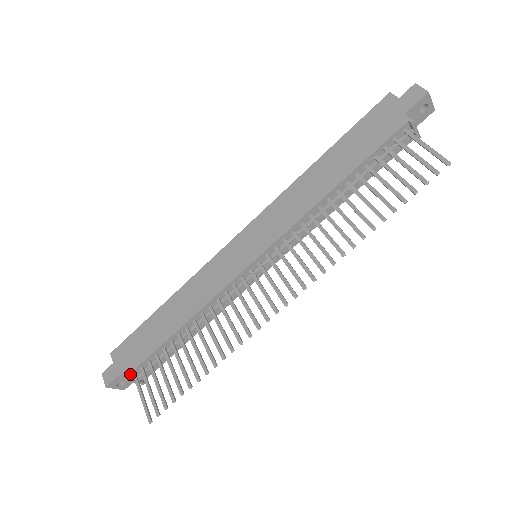
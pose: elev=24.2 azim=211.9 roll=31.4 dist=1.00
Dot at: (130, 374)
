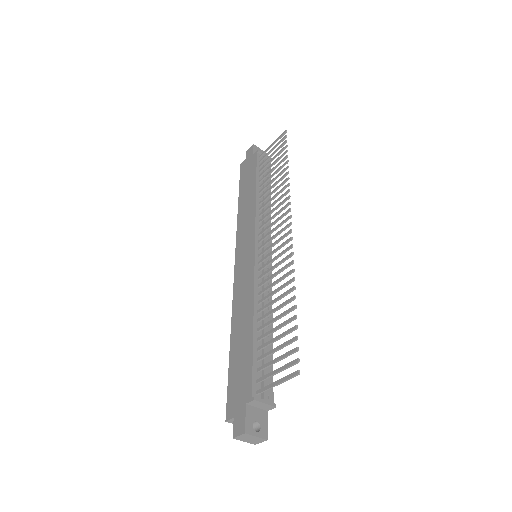
Dot at: (252, 393)
